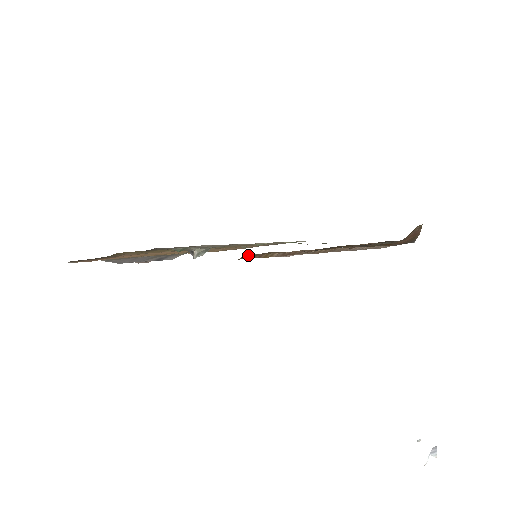
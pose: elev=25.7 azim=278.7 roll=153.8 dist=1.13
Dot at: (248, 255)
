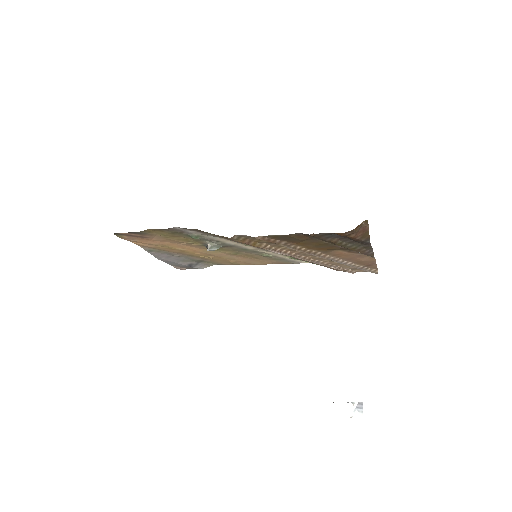
Dot at: (237, 237)
